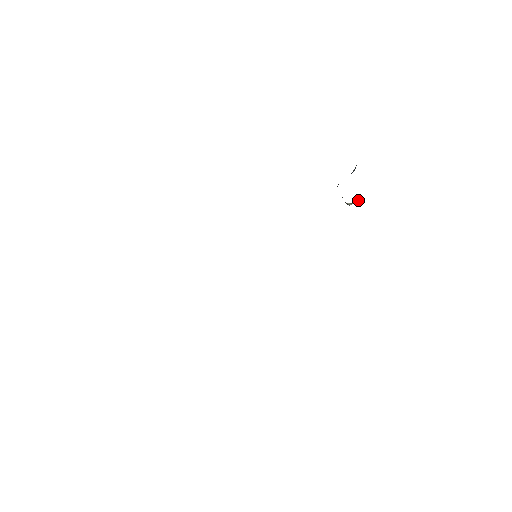
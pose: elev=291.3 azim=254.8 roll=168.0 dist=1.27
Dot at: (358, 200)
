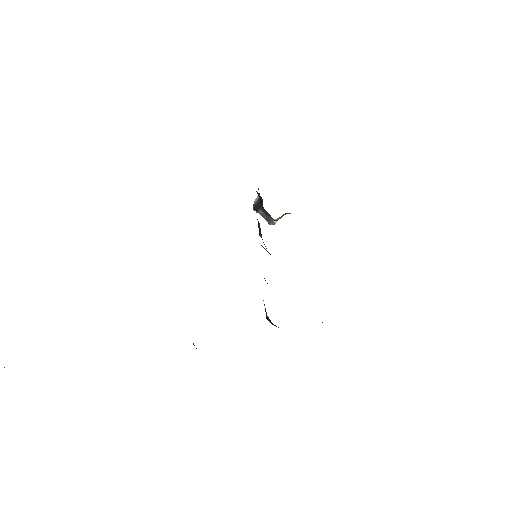
Dot at: (279, 218)
